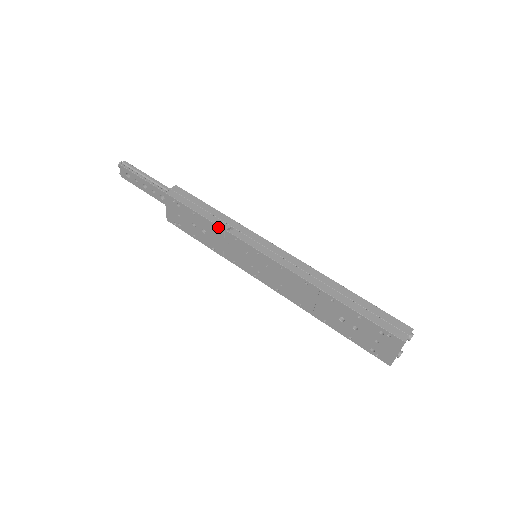
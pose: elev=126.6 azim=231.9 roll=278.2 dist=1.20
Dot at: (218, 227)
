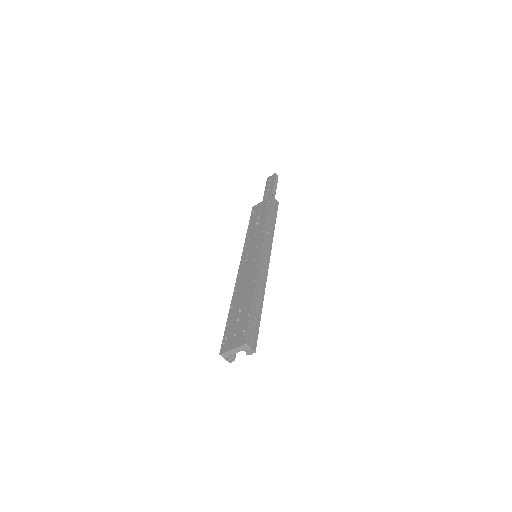
Dot at: (266, 226)
